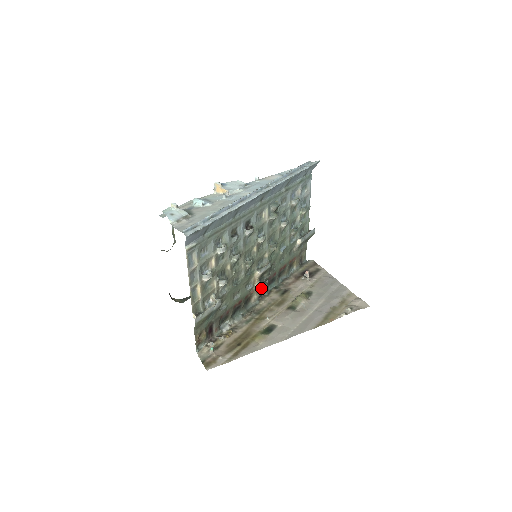
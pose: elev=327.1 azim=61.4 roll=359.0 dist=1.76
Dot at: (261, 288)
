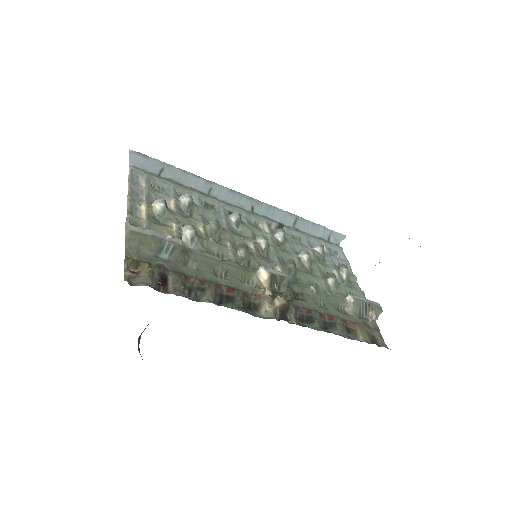
Dot at: (275, 298)
